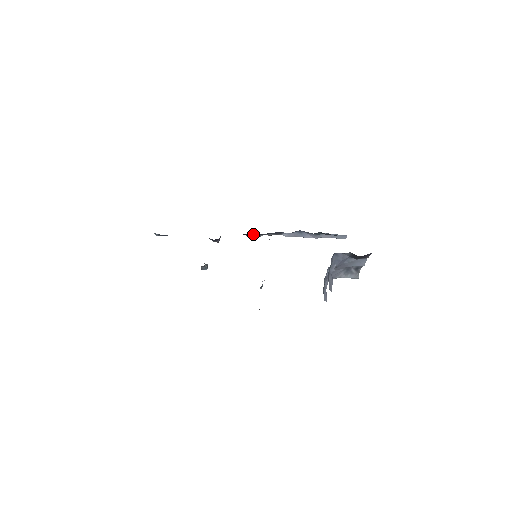
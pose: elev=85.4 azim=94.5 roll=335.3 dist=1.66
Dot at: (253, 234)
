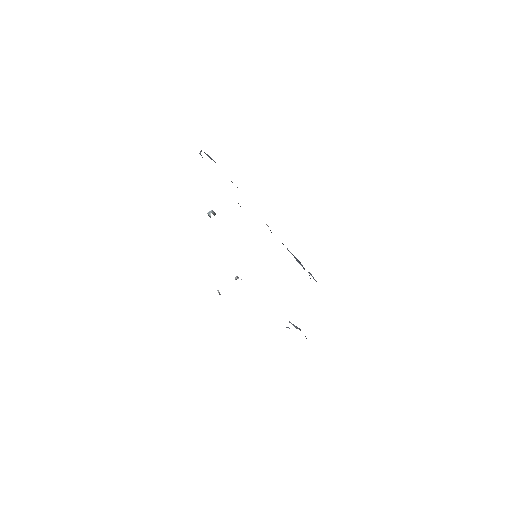
Dot at: occluded
